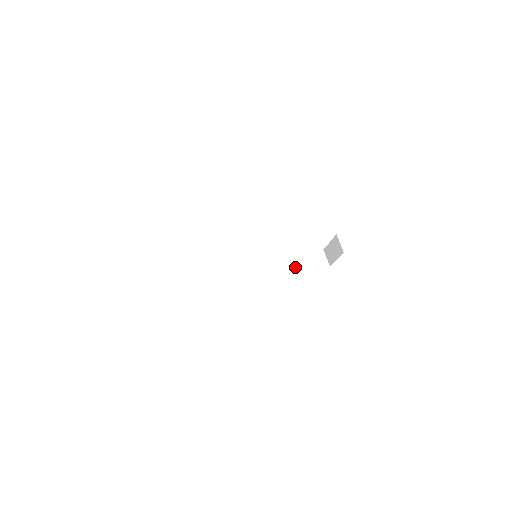
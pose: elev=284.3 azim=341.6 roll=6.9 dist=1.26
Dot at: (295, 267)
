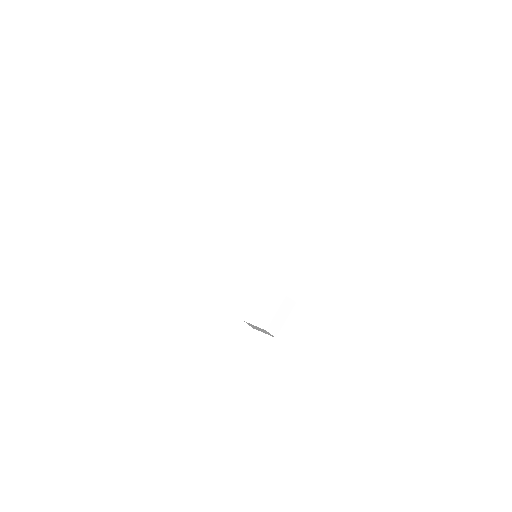
Dot at: (253, 326)
